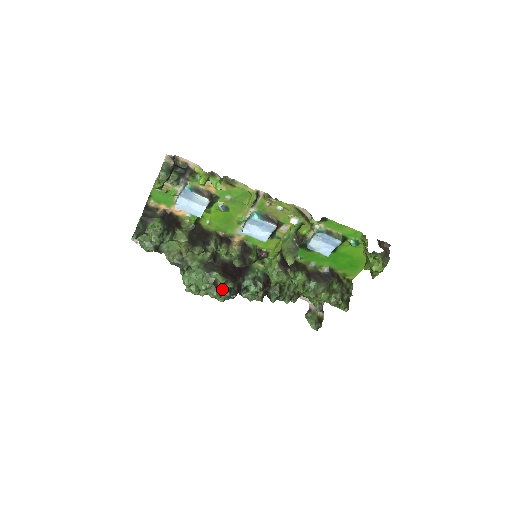
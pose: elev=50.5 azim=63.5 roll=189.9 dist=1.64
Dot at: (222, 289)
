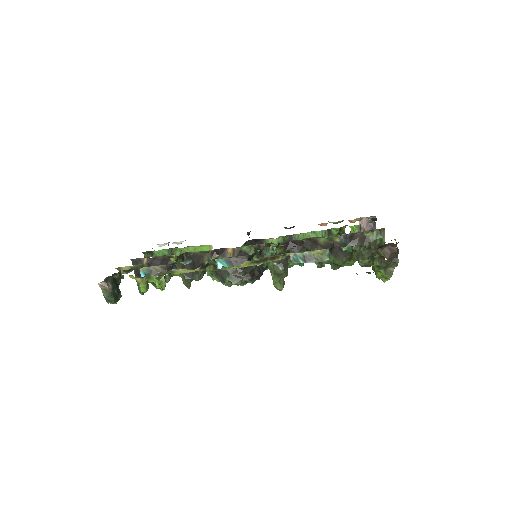
Dot at: occluded
